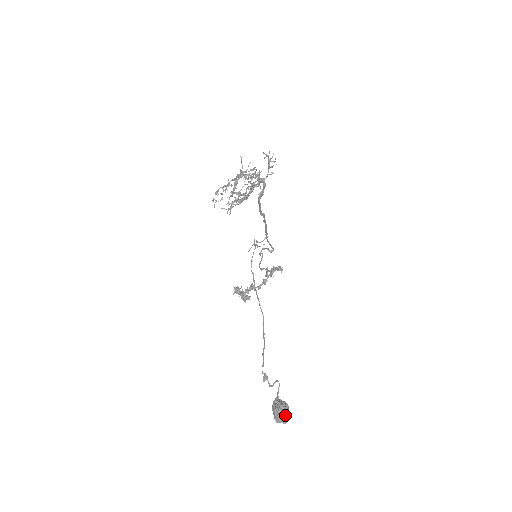
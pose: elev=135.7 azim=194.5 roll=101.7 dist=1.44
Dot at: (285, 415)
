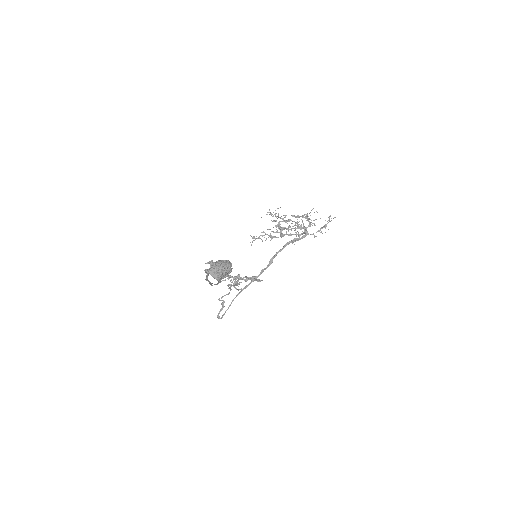
Dot at: (228, 267)
